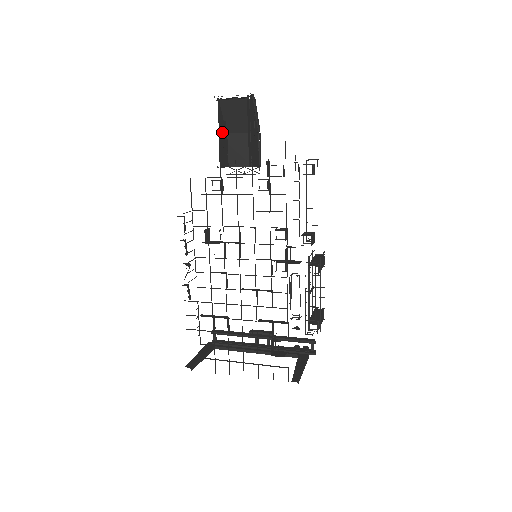
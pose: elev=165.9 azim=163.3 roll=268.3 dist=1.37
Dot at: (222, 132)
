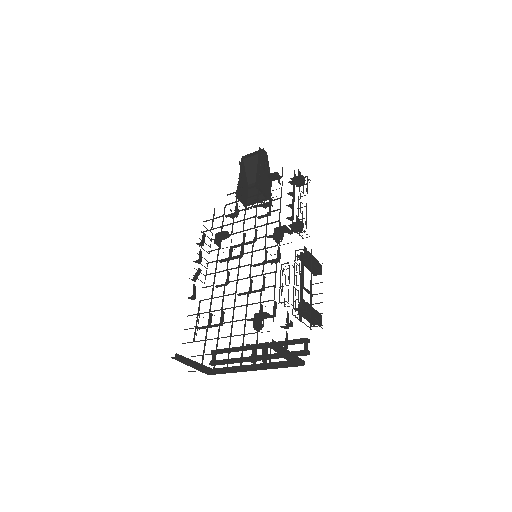
Dot at: (243, 179)
